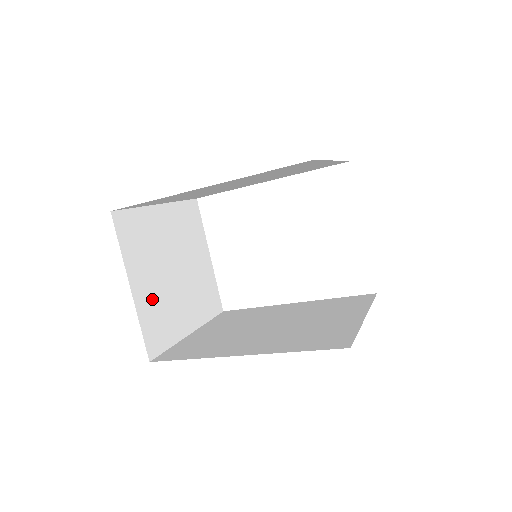
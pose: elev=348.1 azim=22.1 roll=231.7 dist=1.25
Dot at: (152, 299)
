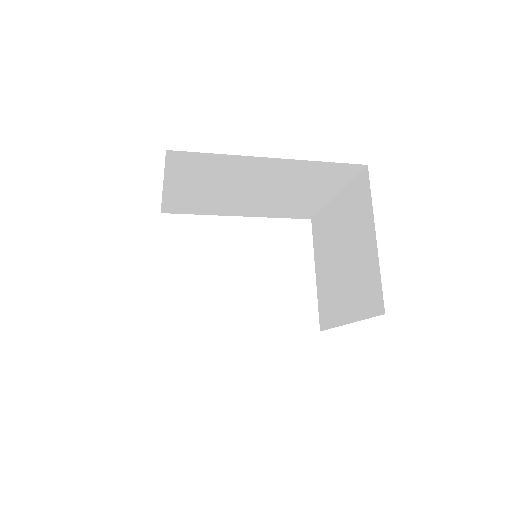
Dot at: occluded
